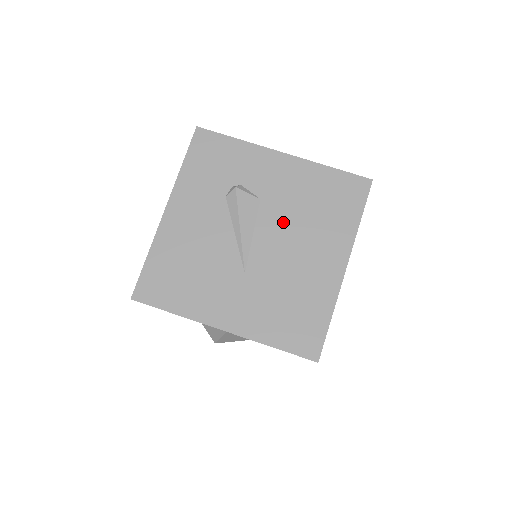
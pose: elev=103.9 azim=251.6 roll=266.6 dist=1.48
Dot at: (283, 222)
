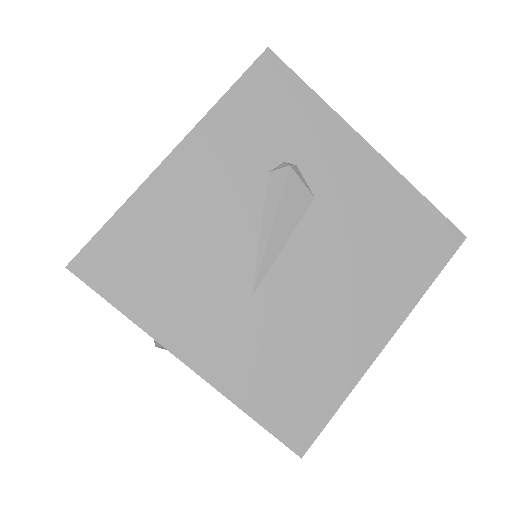
Dot at: (332, 245)
